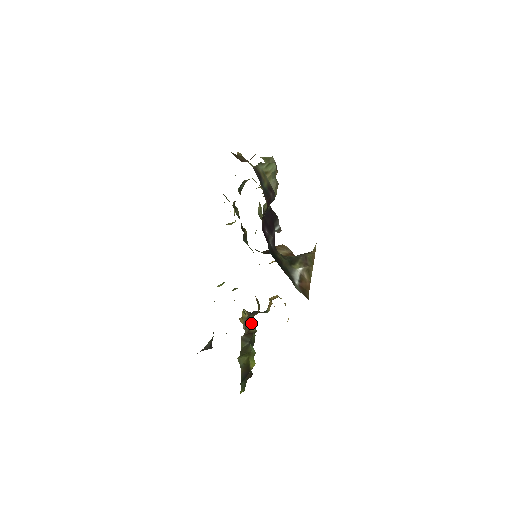
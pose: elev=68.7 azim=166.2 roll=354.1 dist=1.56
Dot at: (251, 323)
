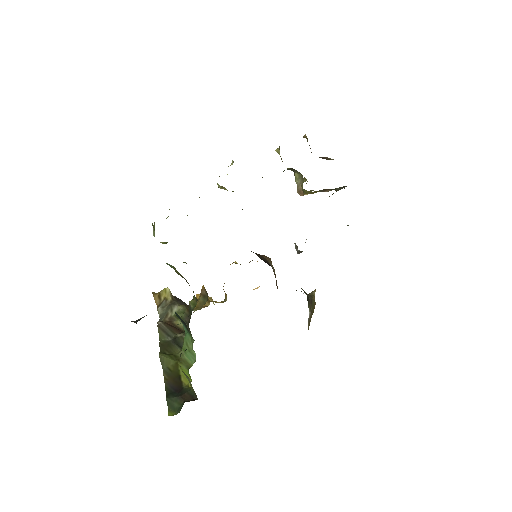
Dot at: (183, 316)
